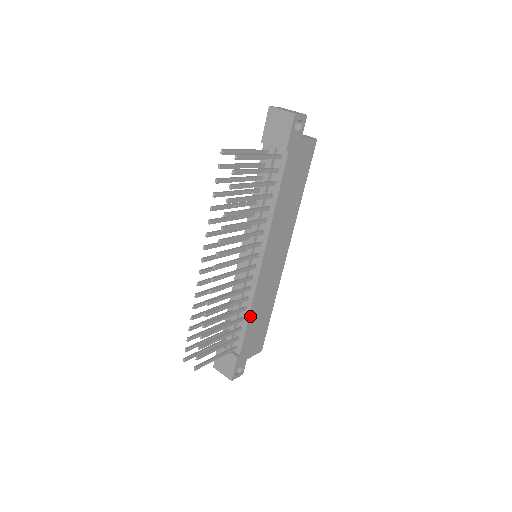
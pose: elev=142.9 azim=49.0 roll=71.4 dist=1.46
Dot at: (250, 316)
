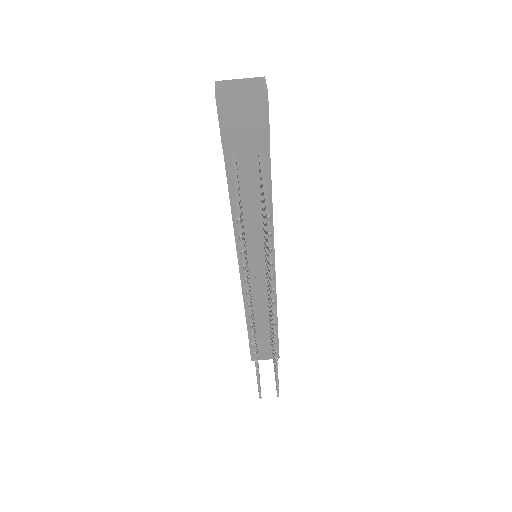
Dot at: (276, 306)
